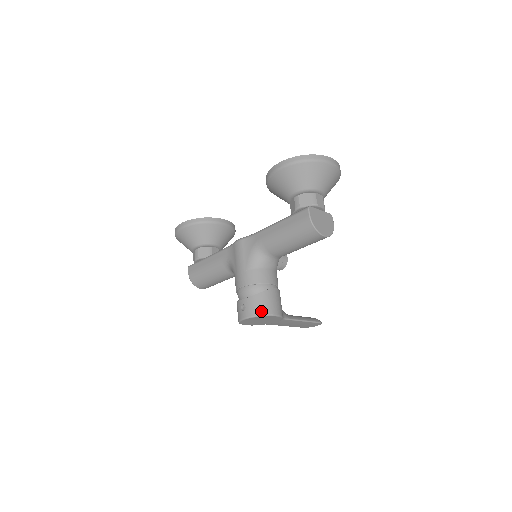
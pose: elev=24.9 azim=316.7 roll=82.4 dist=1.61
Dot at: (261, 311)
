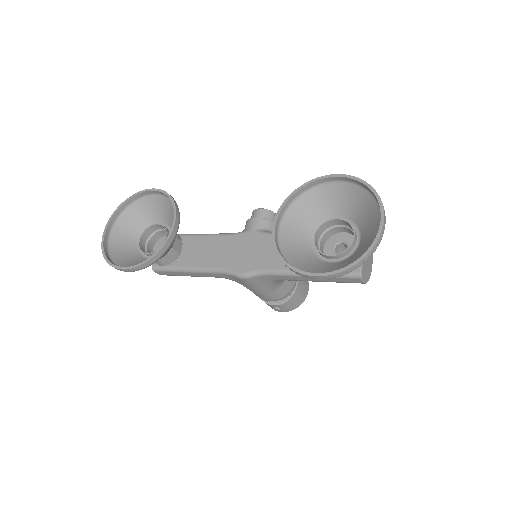
Dot at: (299, 304)
